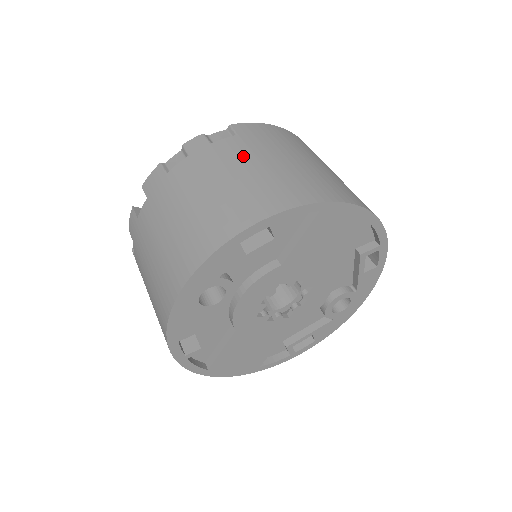
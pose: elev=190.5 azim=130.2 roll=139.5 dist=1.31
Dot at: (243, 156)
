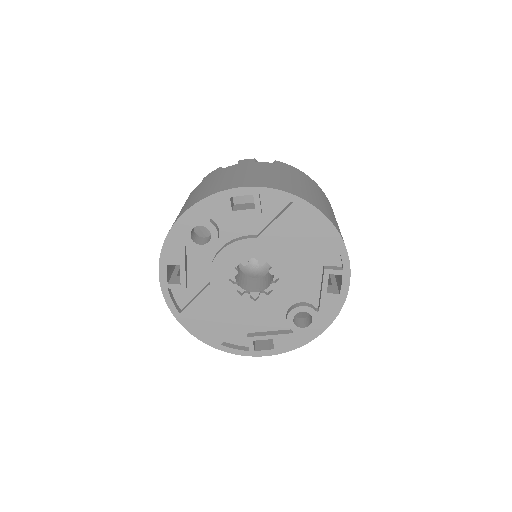
Dot at: (268, 169)
